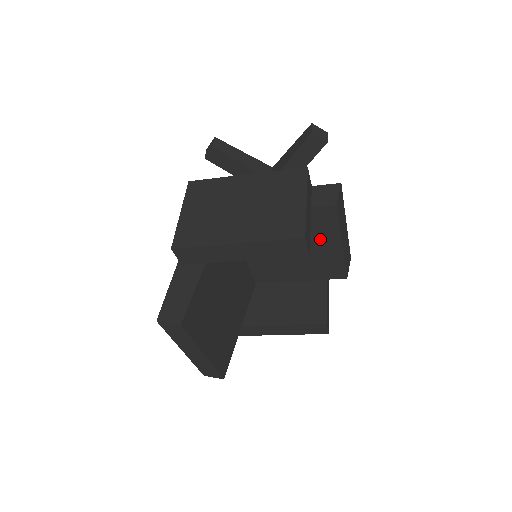
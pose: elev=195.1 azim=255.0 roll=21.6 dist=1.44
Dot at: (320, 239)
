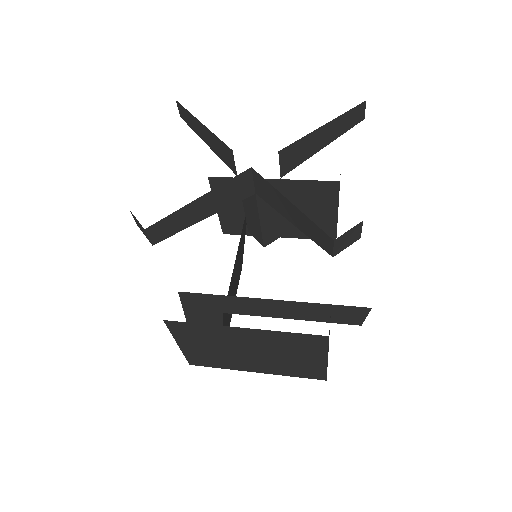
Dot at: occluded
